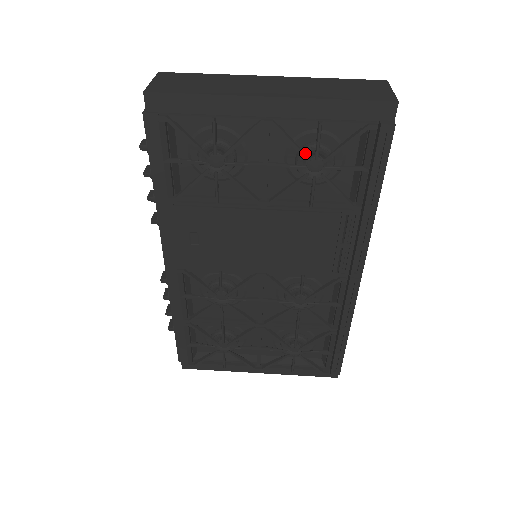
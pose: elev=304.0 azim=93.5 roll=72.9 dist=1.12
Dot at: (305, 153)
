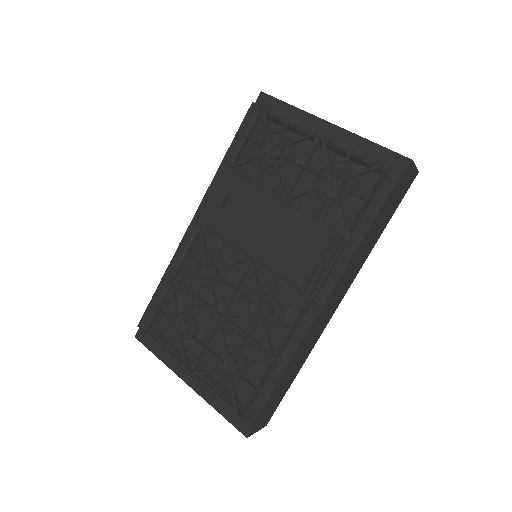
Dot at: (333, 172)
